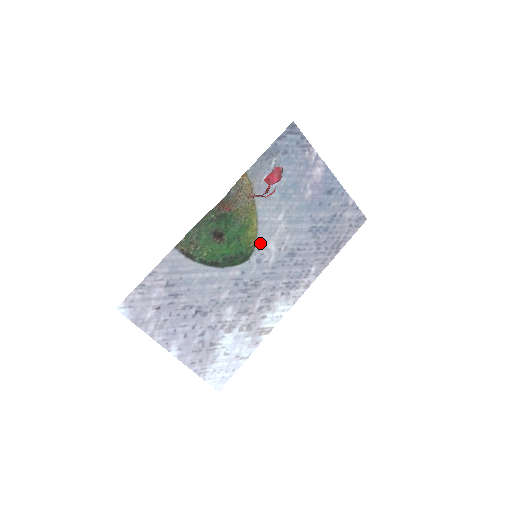
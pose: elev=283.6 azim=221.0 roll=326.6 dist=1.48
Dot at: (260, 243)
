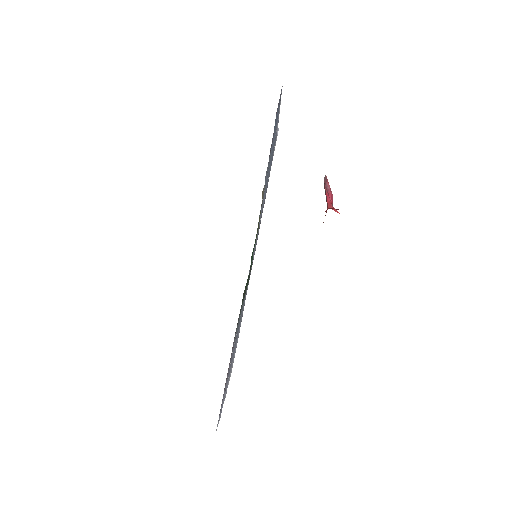
Dot at: occluded
